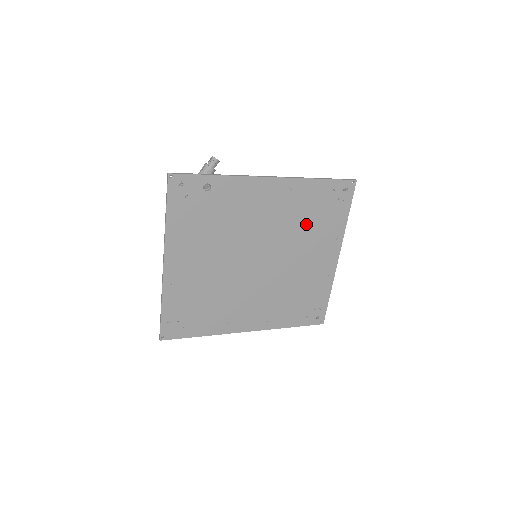
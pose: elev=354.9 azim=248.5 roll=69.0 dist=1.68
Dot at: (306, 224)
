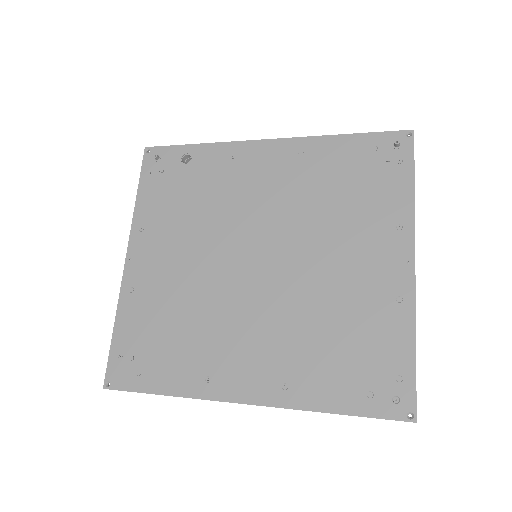
Dot at: (334, 202)
